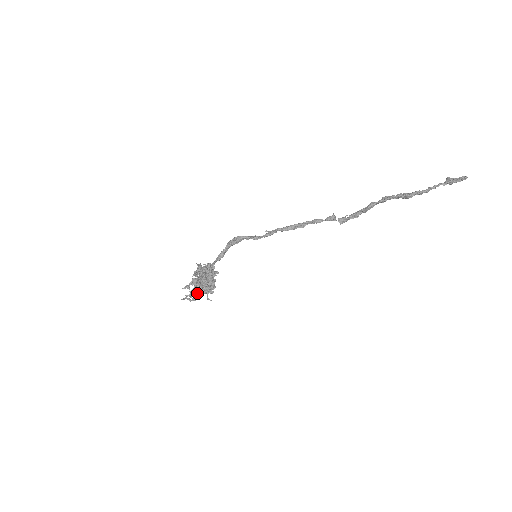
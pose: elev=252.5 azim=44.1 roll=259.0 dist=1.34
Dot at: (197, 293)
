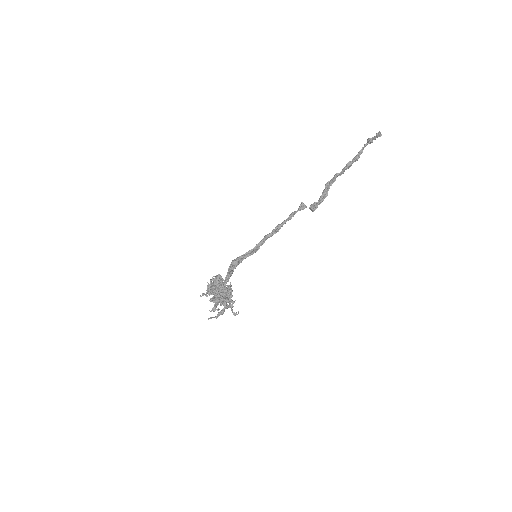
Dot at: (218, 301)
